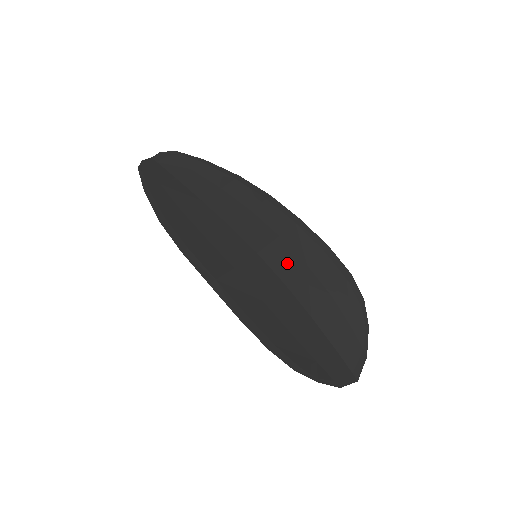
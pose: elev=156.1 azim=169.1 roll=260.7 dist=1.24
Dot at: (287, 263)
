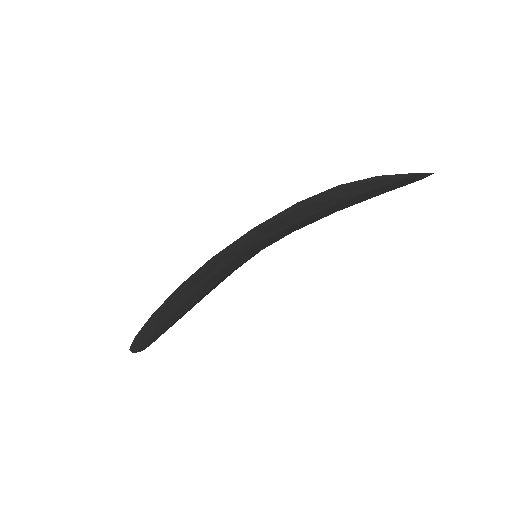
Dot at: occluded
